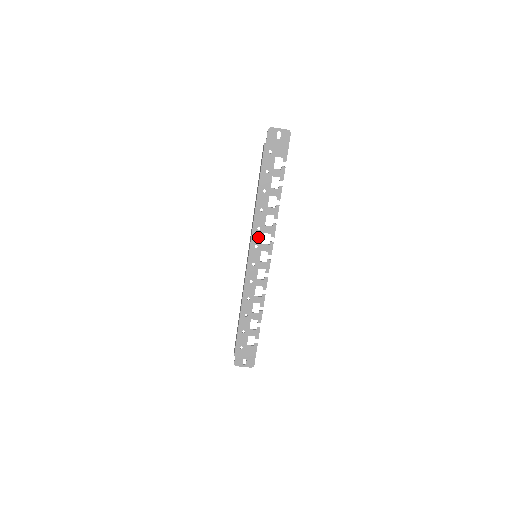
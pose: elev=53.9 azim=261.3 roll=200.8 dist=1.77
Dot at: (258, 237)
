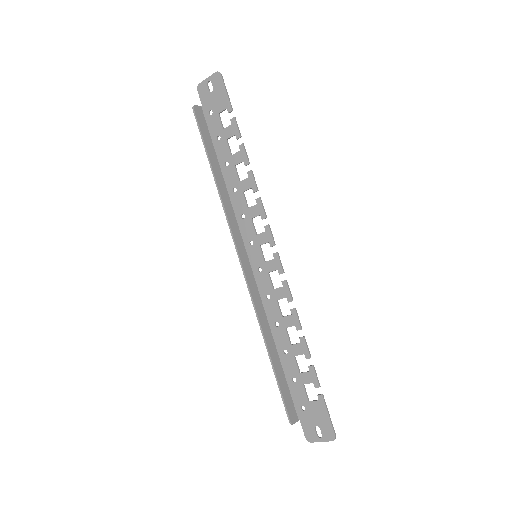
Dot at: (248, 228)
